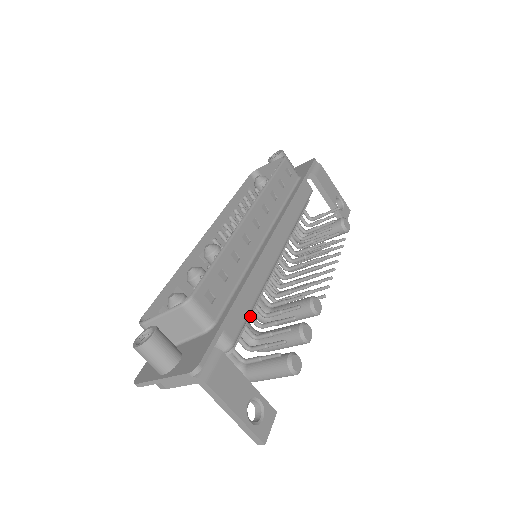
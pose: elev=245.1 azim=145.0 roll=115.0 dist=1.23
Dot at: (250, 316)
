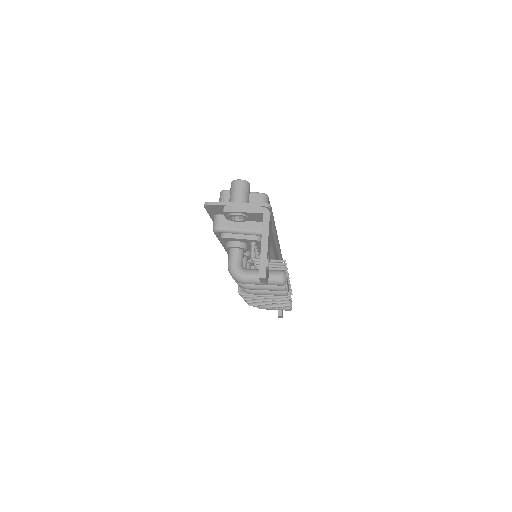
Dot at: occluded
